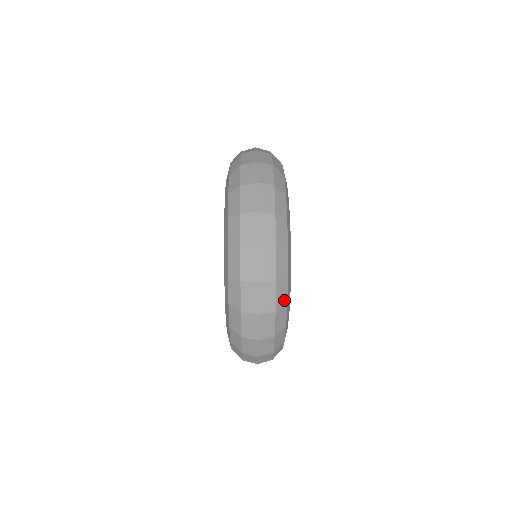
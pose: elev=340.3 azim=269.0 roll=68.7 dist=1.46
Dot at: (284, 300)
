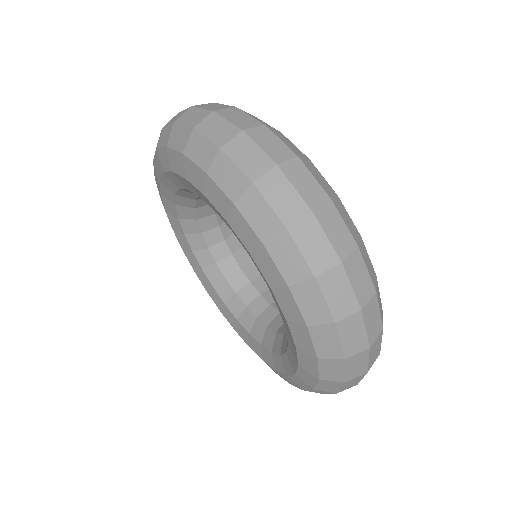
Dot at: occluded
